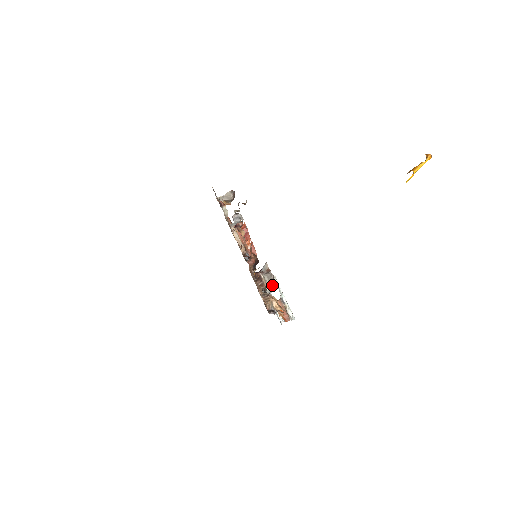
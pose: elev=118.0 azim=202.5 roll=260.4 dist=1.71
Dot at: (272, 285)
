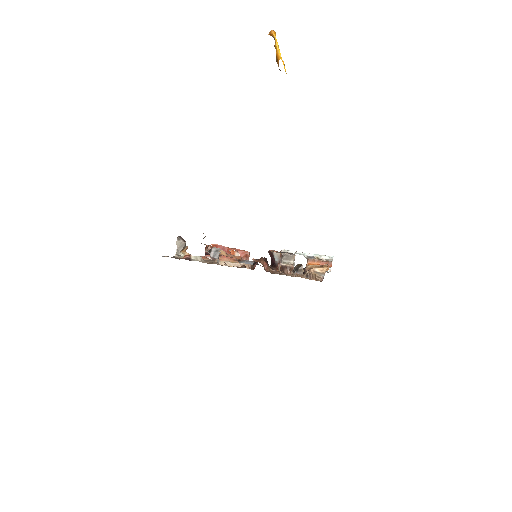
Dot at: occluded
